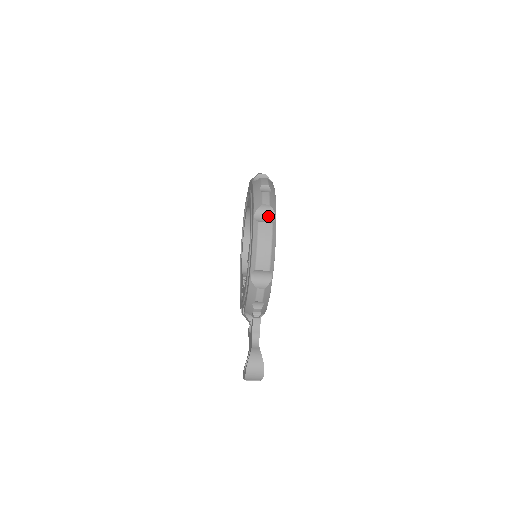
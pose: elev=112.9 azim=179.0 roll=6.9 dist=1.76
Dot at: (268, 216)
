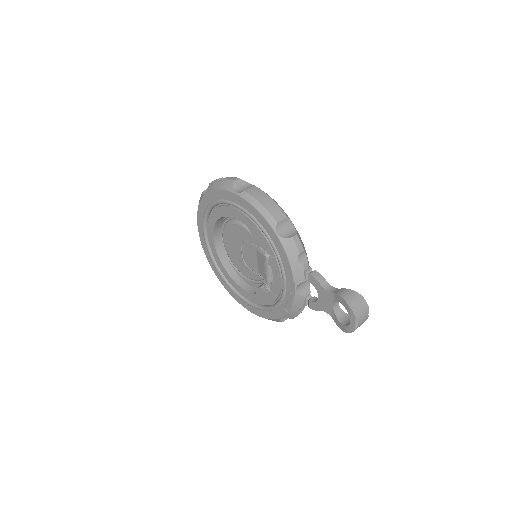
Dot at: (245, 187)
